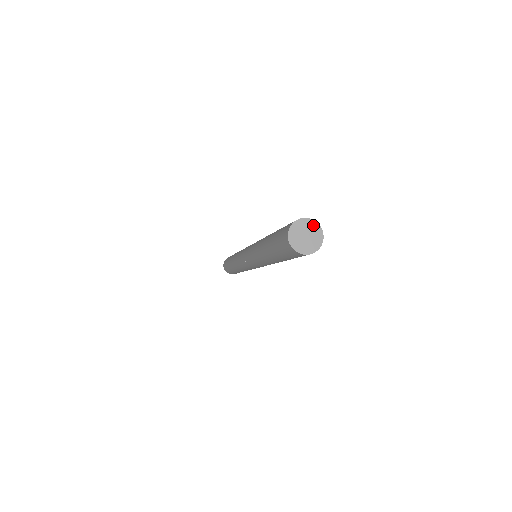
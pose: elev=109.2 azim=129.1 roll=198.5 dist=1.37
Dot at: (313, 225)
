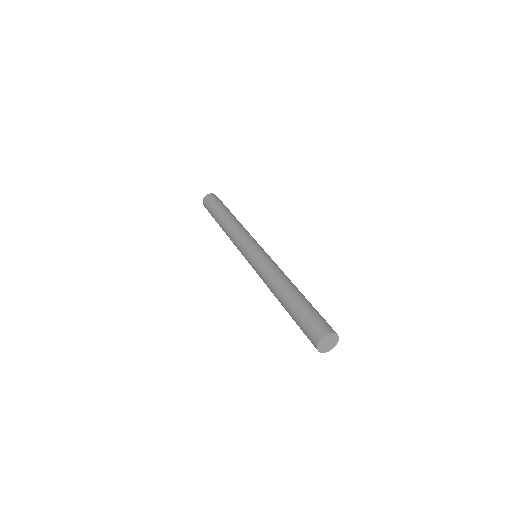
Dot at: (326, 338)
